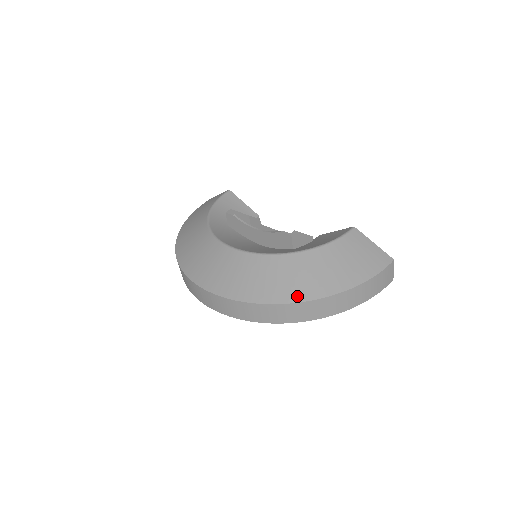
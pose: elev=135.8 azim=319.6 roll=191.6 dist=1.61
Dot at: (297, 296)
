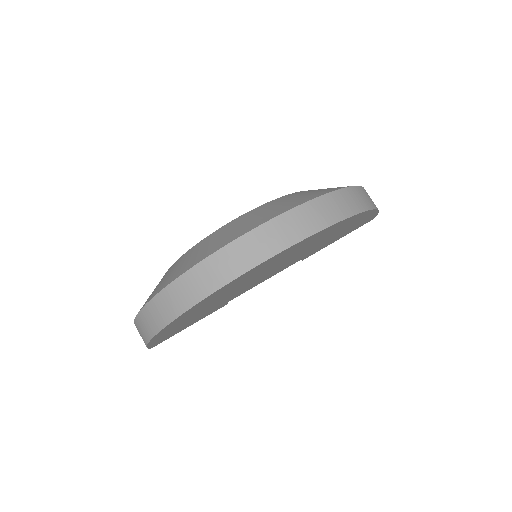
Dot at: (337, 188)
